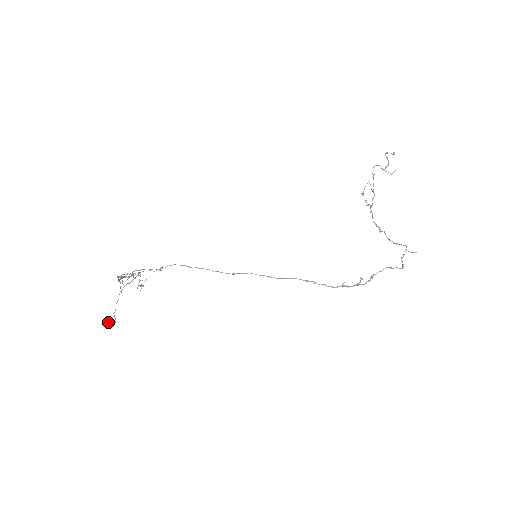
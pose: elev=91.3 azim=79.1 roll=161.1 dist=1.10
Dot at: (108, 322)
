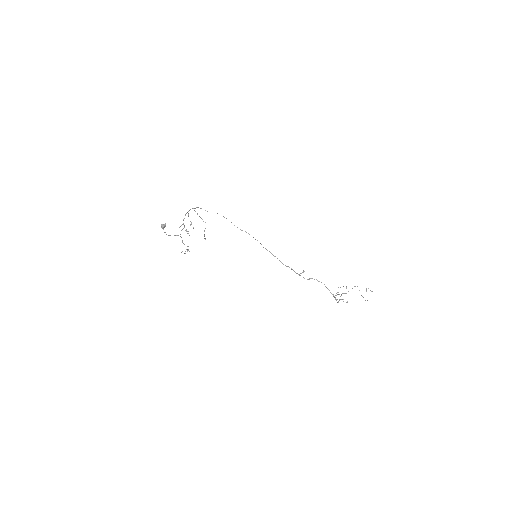
Dot at: (163, 224)
